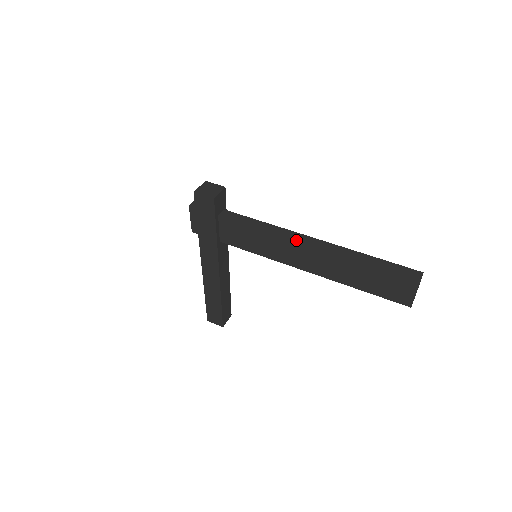
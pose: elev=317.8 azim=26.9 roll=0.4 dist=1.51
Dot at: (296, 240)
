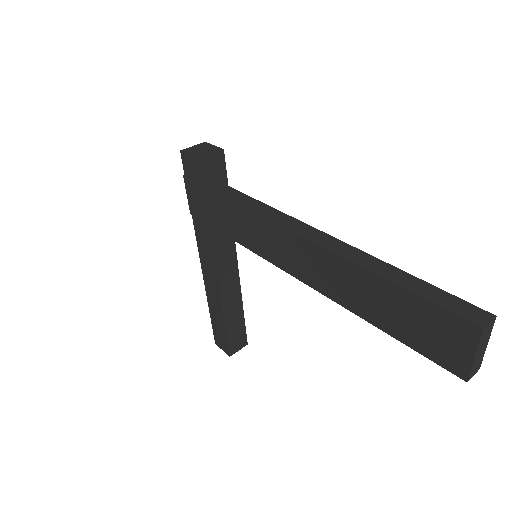
Dot at: (292, 230)
